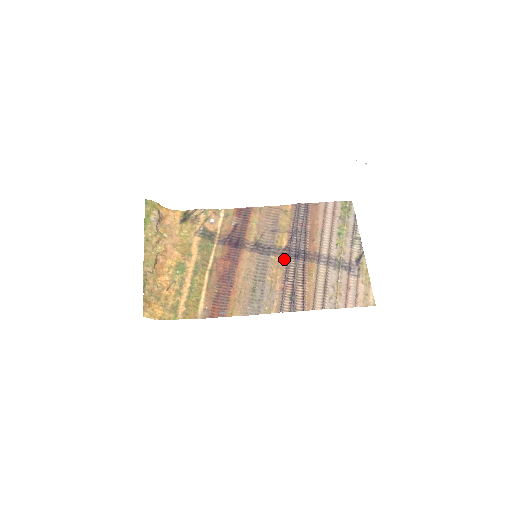
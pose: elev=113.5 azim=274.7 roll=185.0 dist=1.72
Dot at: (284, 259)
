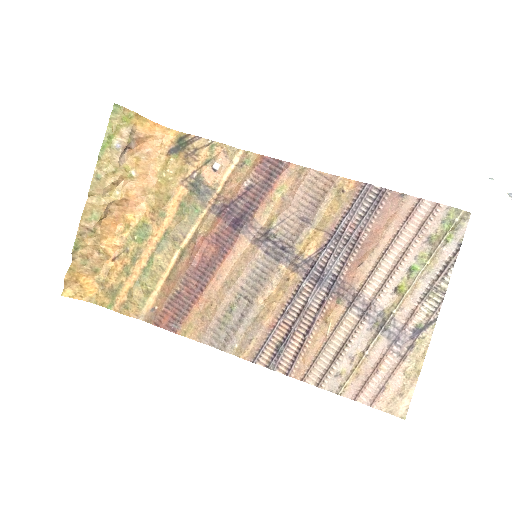
Dot at: (297, 278)
